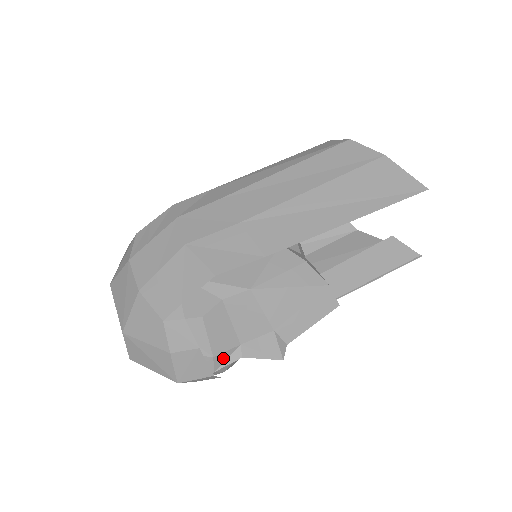
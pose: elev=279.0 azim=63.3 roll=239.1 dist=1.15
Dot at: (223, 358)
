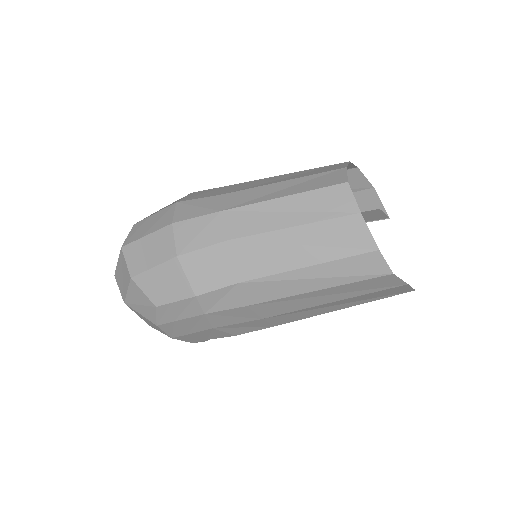
Dot at: occluded
